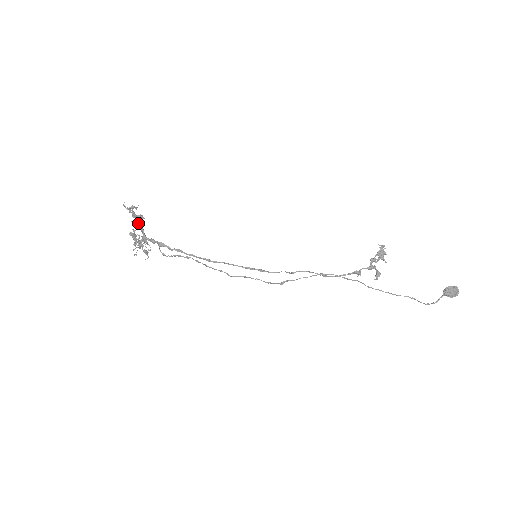
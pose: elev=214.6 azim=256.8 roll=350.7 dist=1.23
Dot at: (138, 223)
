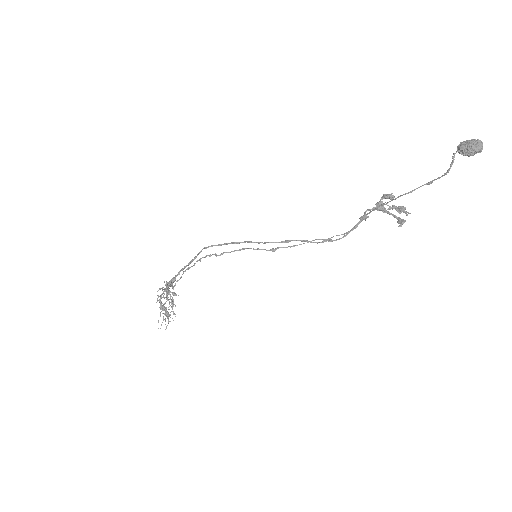
Dot at: (166, 285)
